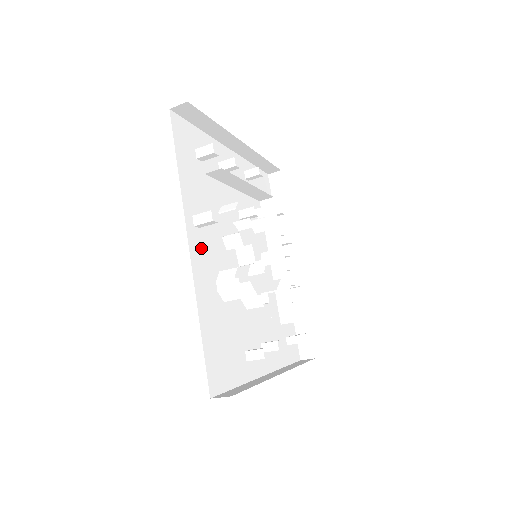
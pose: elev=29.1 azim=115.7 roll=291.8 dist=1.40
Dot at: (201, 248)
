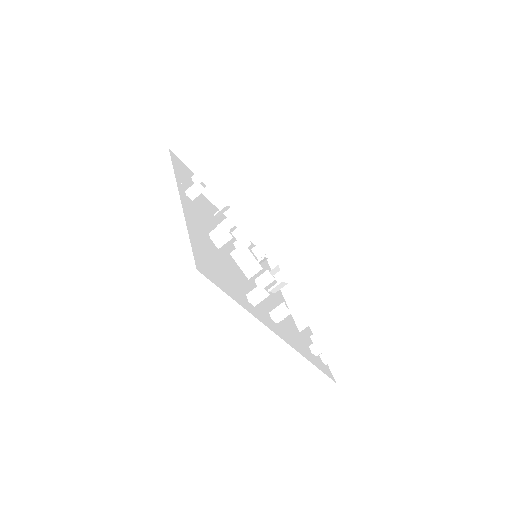
Dot at: (193, 208)
